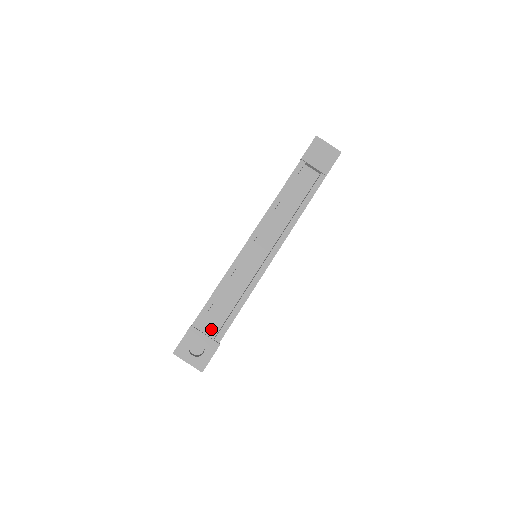
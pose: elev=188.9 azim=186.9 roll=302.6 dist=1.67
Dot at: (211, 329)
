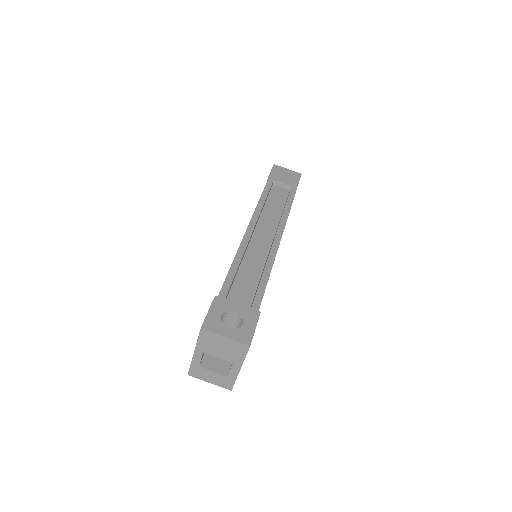
Dot at: occluded
